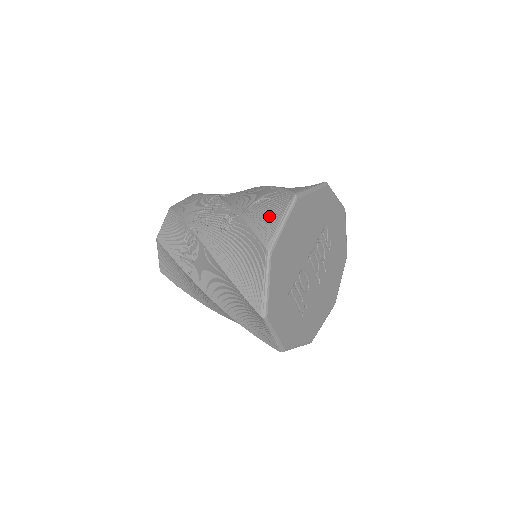
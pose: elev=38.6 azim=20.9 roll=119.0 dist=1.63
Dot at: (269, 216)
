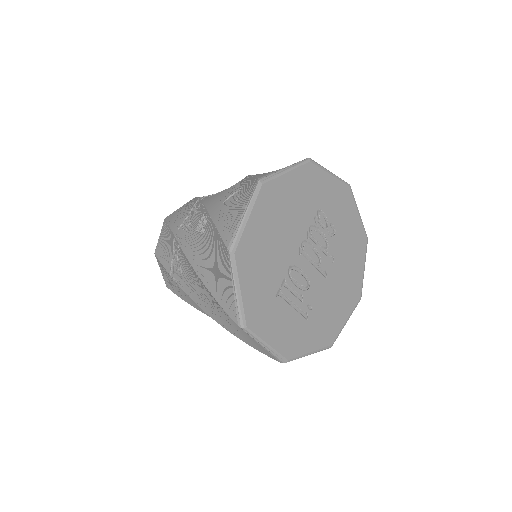
Dot at: (234, 210)
